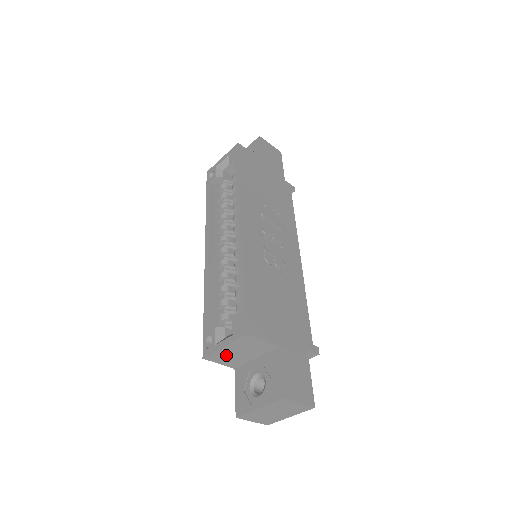
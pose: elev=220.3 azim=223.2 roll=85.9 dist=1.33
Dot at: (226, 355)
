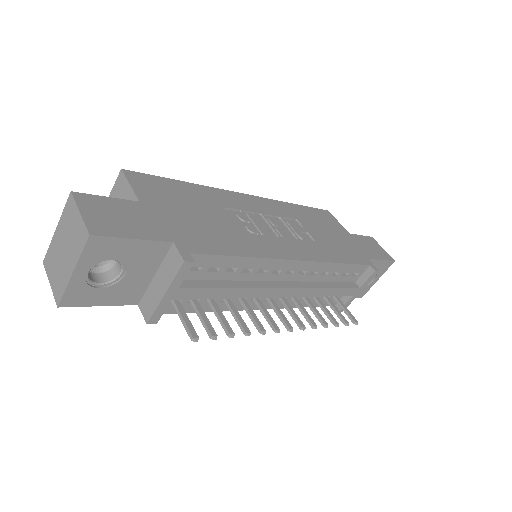
Dot at: occluded
